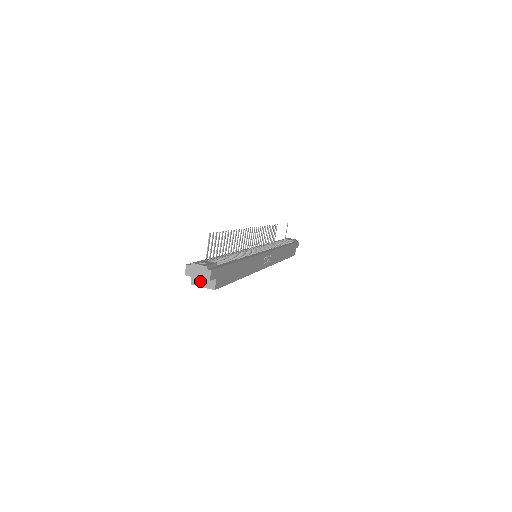
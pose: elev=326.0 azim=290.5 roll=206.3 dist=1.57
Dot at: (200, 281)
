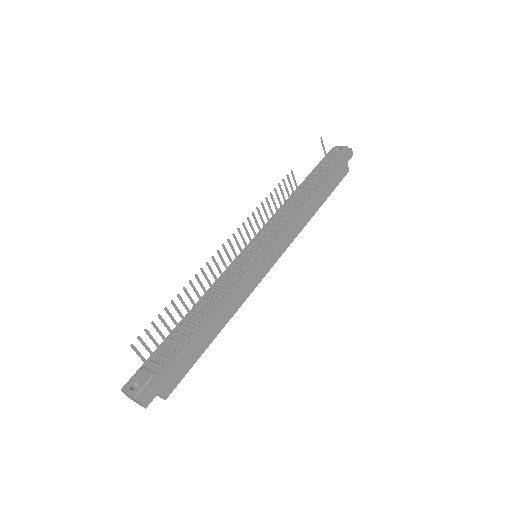
Dot at: occluded
